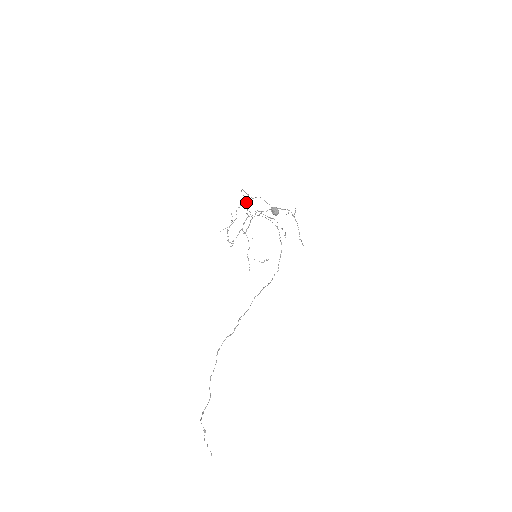
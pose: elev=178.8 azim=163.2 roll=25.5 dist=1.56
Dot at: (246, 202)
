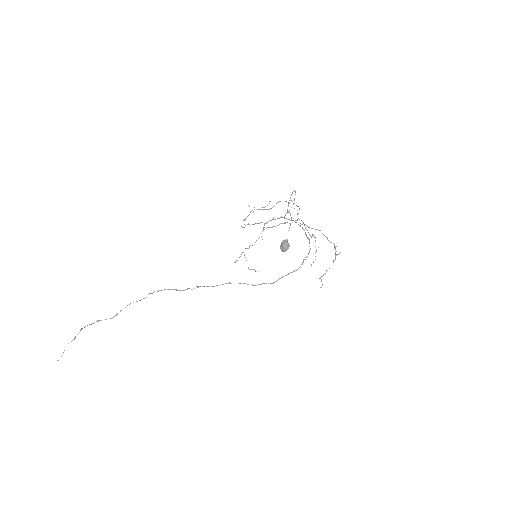
Dot at: (293, 204)
